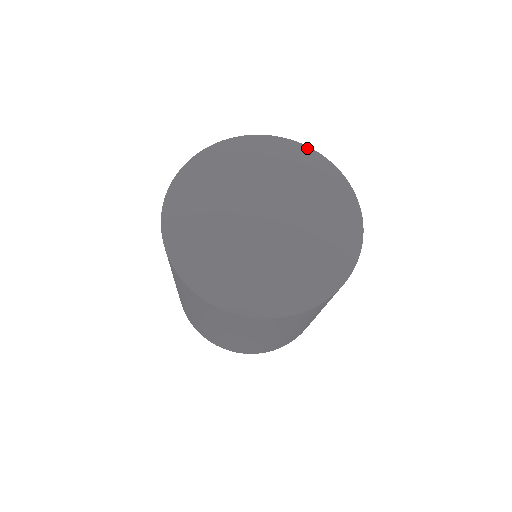
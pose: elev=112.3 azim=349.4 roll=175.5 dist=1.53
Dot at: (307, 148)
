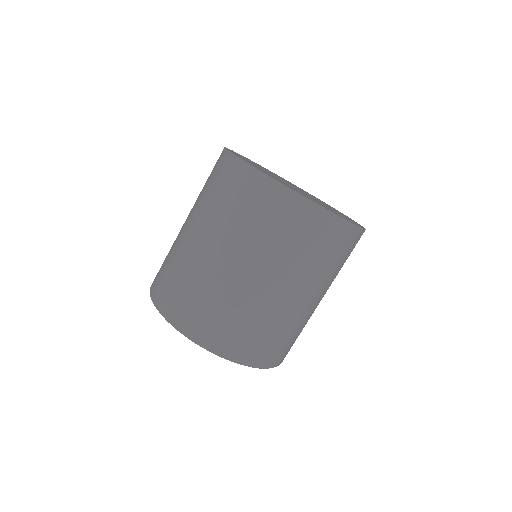
Dot at: occluded
